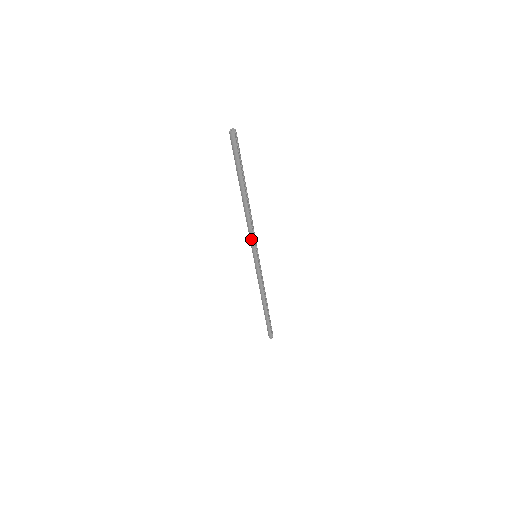
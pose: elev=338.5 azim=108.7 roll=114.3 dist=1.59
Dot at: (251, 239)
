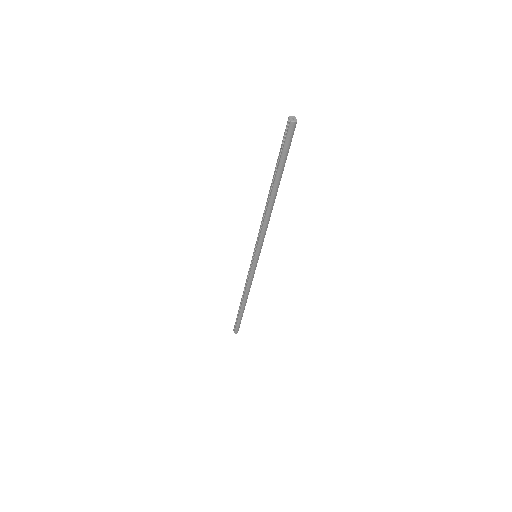
Dot at: (261, 240)
